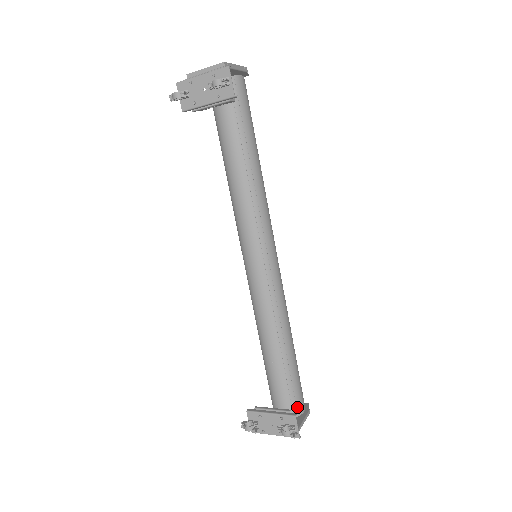
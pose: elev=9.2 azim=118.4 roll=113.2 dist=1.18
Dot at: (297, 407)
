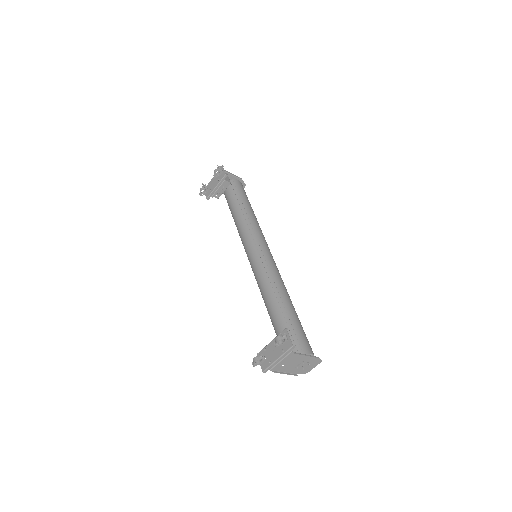
Dot at: (301, 347)
